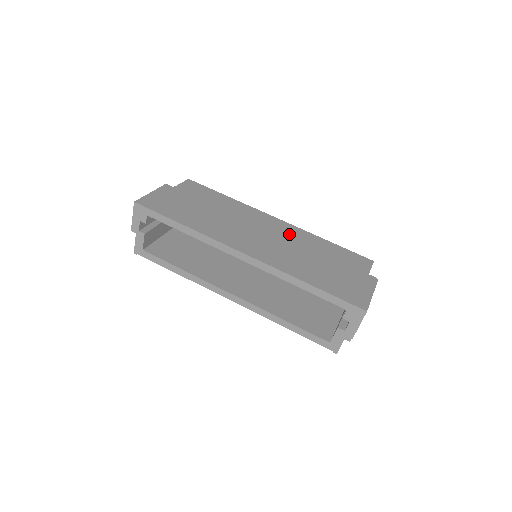
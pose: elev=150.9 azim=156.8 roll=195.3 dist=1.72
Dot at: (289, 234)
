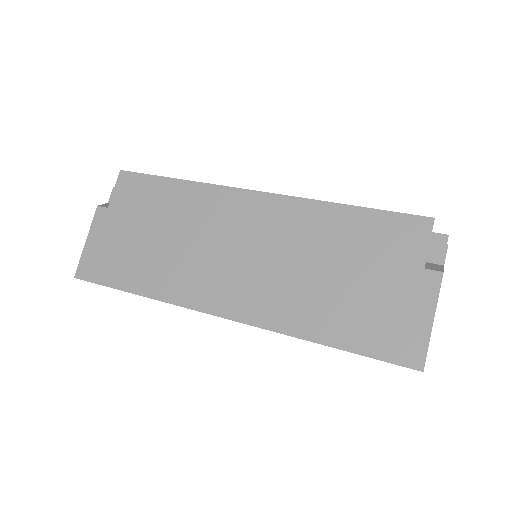
Dot at: (280, 226)
